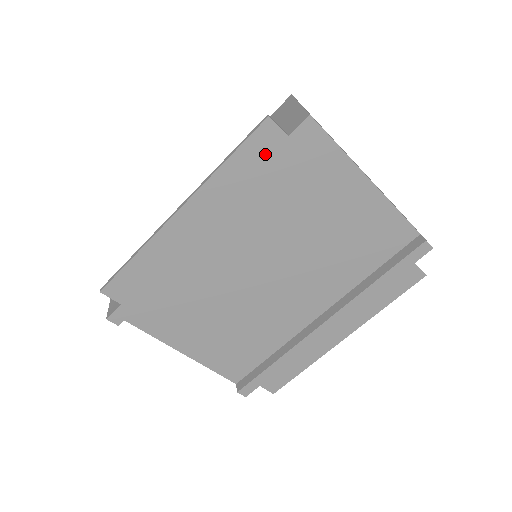
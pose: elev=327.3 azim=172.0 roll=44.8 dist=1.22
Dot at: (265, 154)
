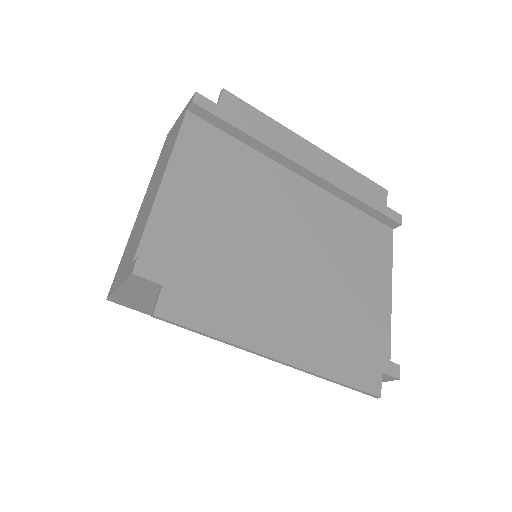
Dot at: (372, 195)
